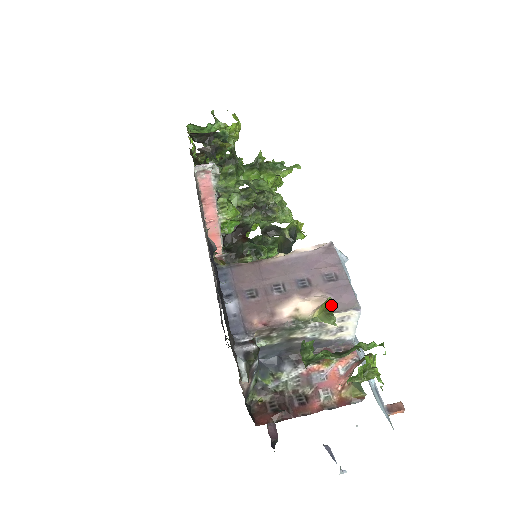
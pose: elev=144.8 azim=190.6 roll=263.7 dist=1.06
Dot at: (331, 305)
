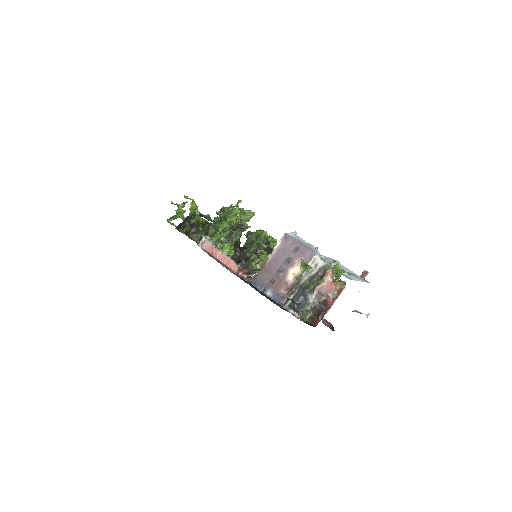
Dot at: (304, 262)
